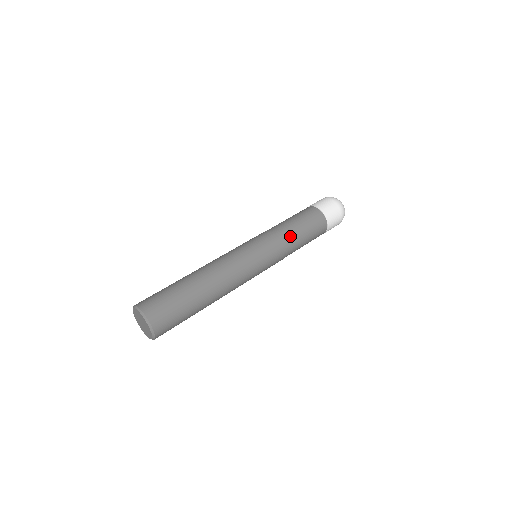
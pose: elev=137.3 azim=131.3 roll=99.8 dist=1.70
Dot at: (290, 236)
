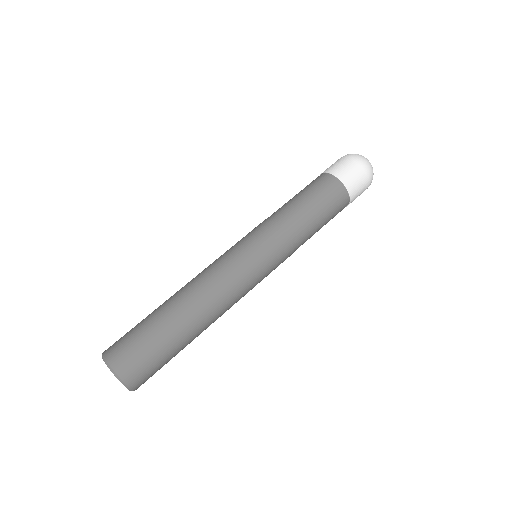
Dot at: occluded
